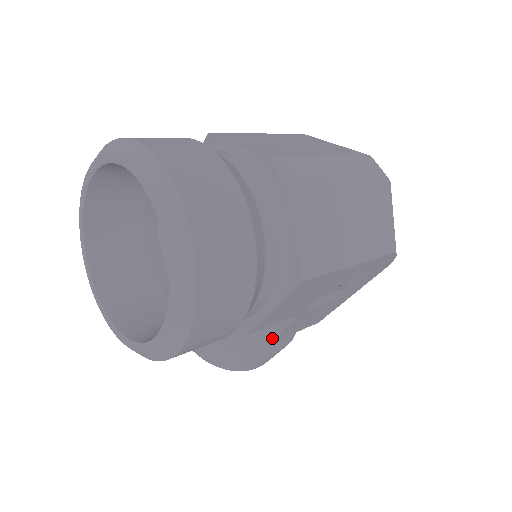
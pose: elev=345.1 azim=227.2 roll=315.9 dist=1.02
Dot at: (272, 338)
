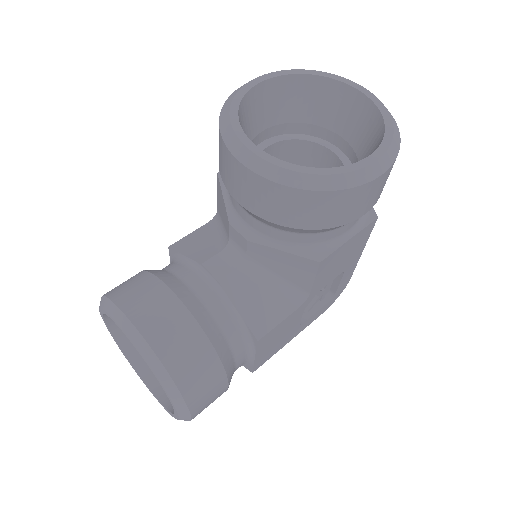
Dot at: (268, 331)
